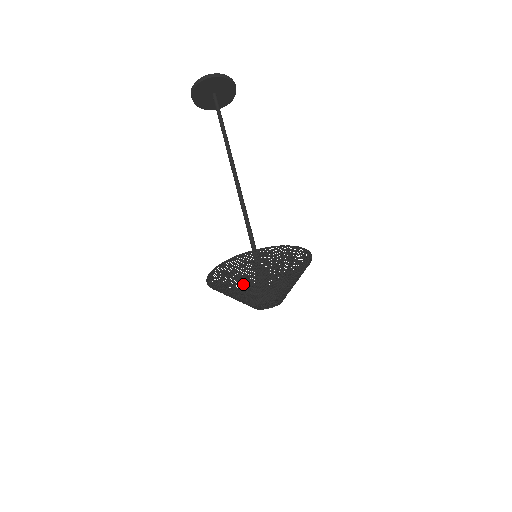
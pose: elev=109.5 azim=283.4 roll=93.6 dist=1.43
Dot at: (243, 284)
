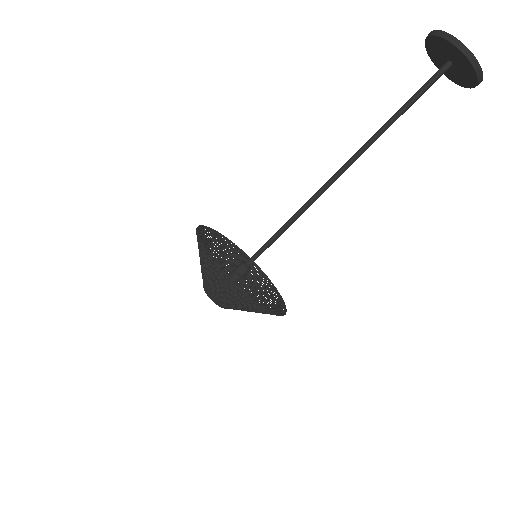
Dot at: (210, 279)
